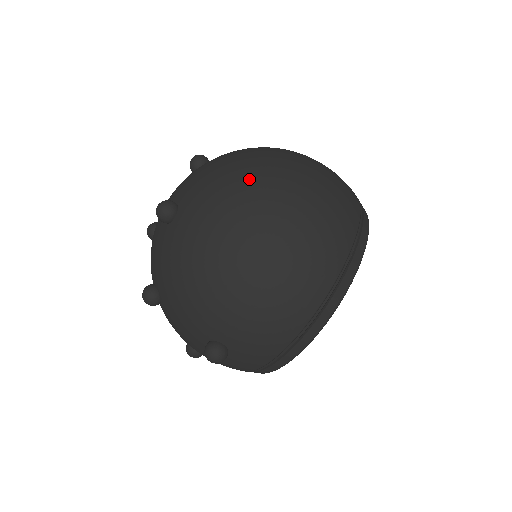
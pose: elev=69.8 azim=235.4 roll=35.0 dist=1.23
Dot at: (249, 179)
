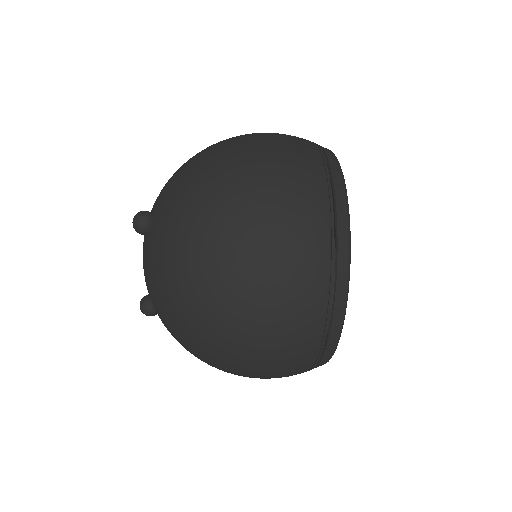
Dot at: (190, 336)
